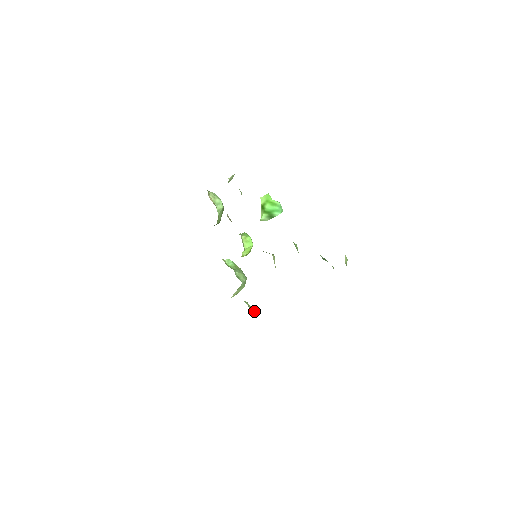
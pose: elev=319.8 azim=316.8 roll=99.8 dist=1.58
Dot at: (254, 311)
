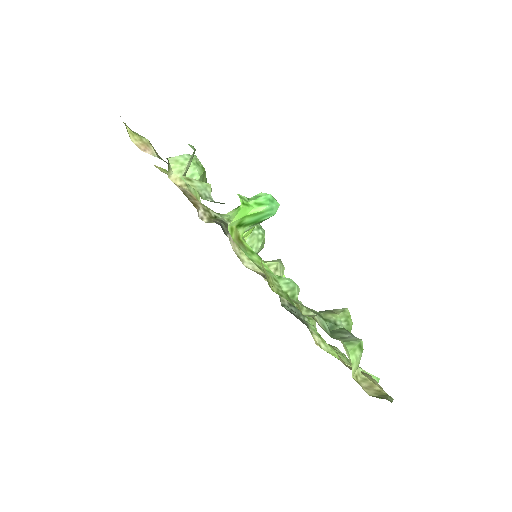
Dot at: occluded
